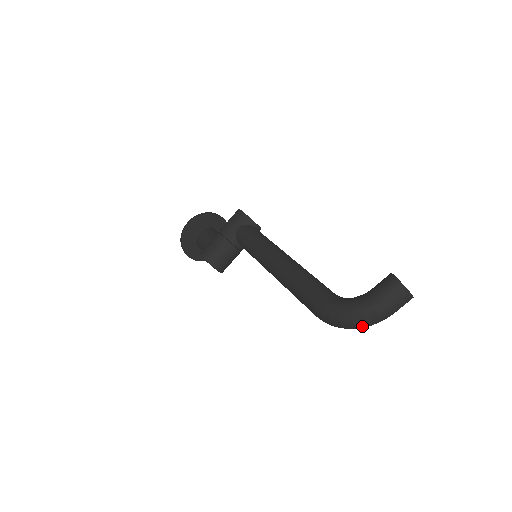
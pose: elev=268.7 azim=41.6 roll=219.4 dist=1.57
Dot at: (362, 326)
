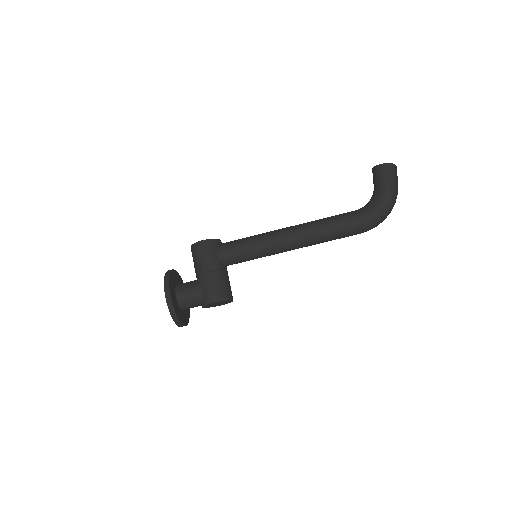
Dot at: occluded
